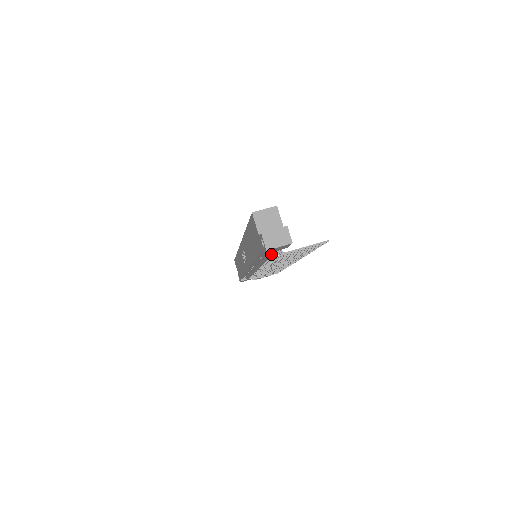
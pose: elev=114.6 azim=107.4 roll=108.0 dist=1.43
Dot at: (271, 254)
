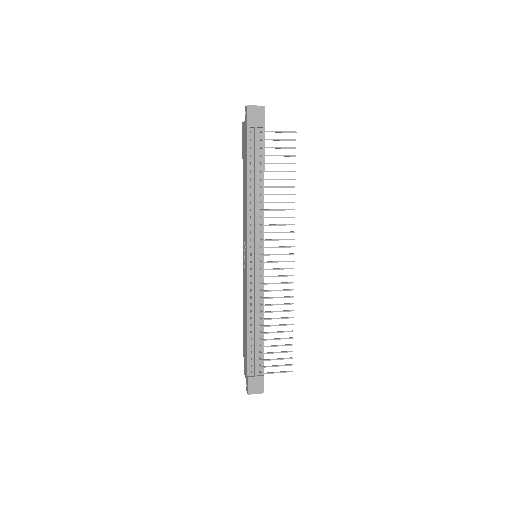
Dot at: (255, 144)
